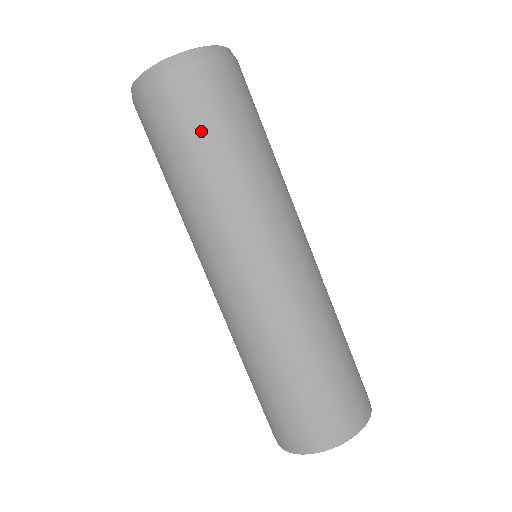
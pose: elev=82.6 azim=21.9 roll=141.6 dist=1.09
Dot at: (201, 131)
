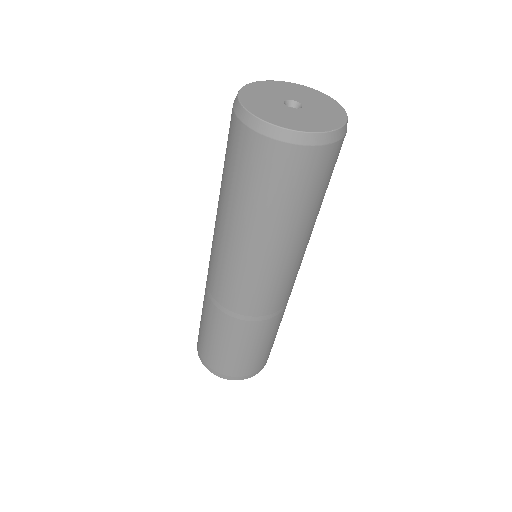
Dot at: (254, 191)
